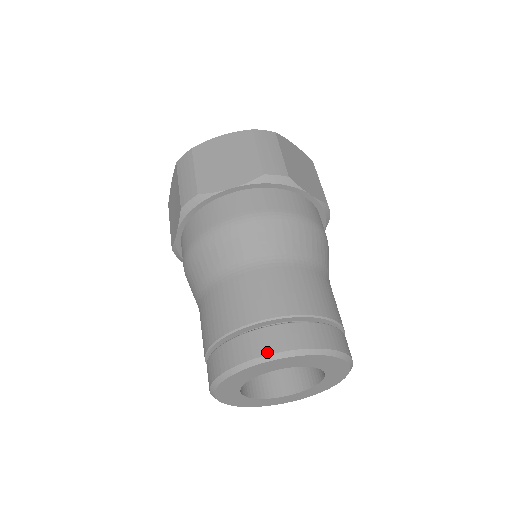
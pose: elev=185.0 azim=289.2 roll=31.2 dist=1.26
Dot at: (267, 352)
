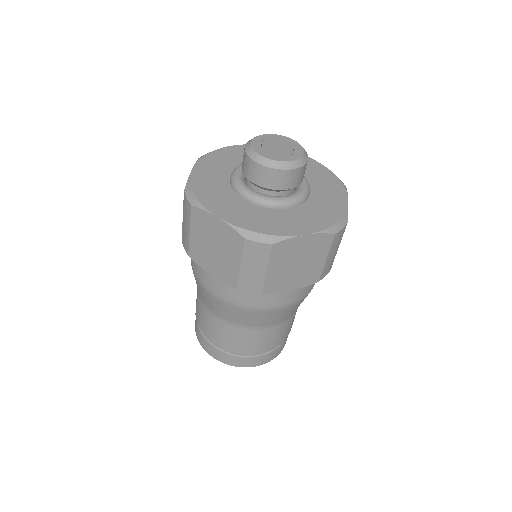
Dot at: occluded
